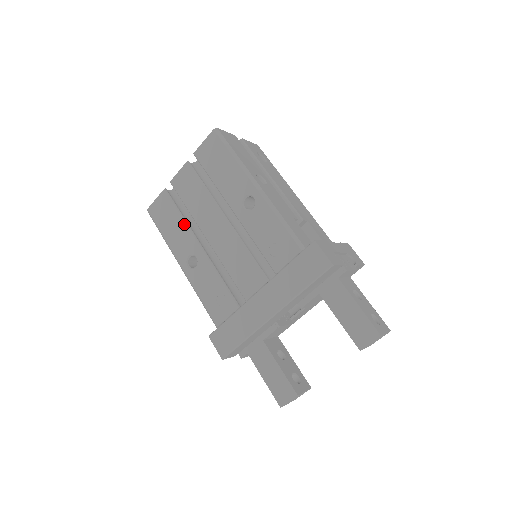
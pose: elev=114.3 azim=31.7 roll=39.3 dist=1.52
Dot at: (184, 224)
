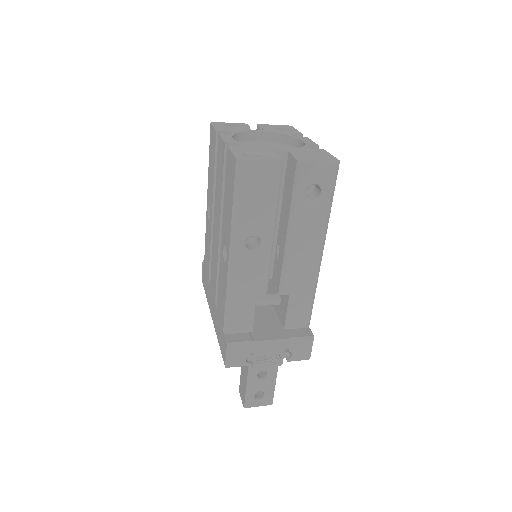
Dot at: (213, 183)
